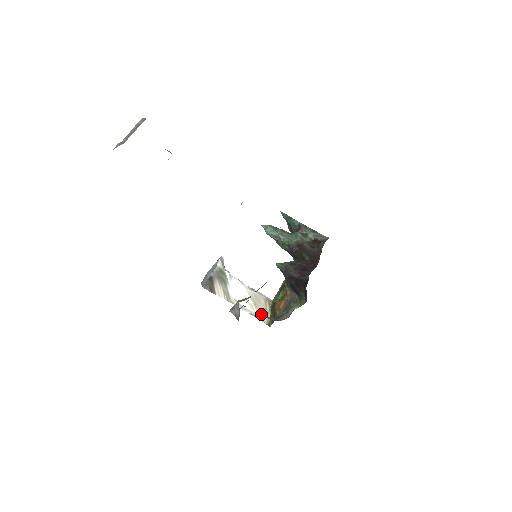
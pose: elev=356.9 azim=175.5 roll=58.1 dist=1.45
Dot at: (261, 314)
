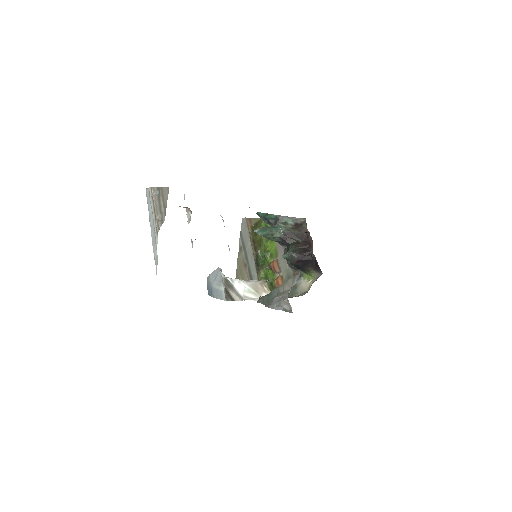
Dot at: occluded
